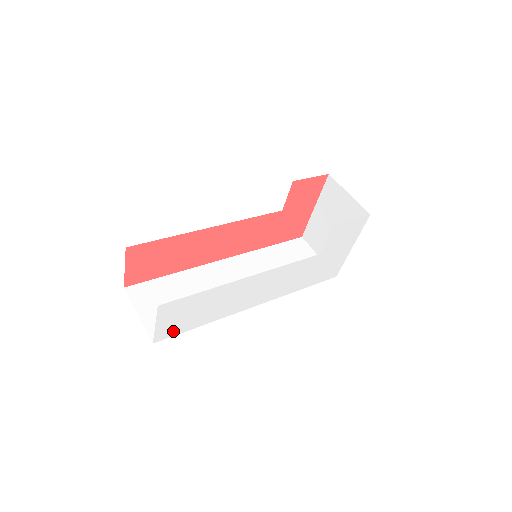
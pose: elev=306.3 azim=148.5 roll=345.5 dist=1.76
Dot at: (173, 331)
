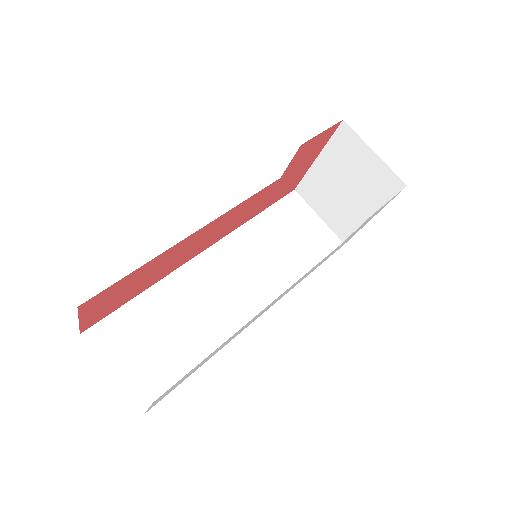
Dot at: occluded
